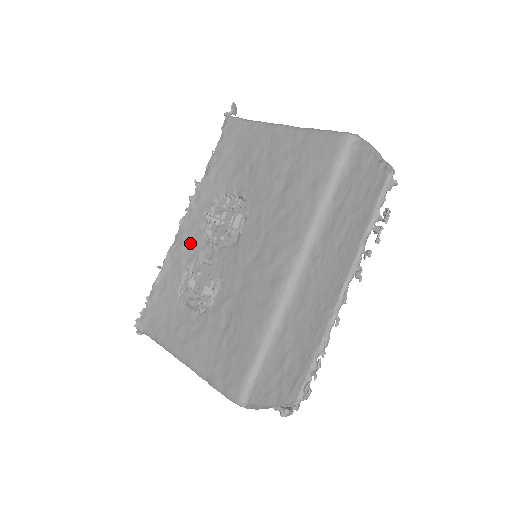
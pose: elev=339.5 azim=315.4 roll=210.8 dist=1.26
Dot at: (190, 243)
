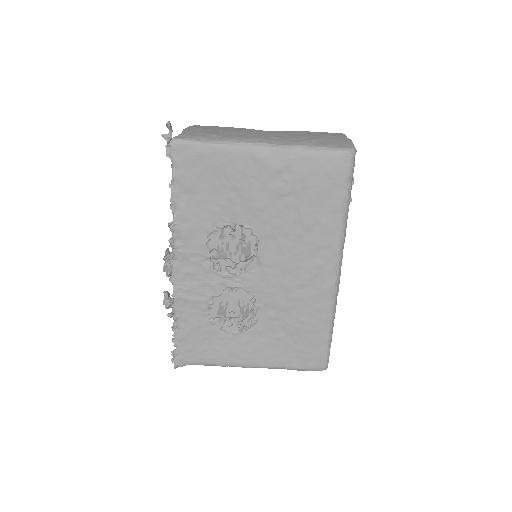
Dot at: (197, 281)
